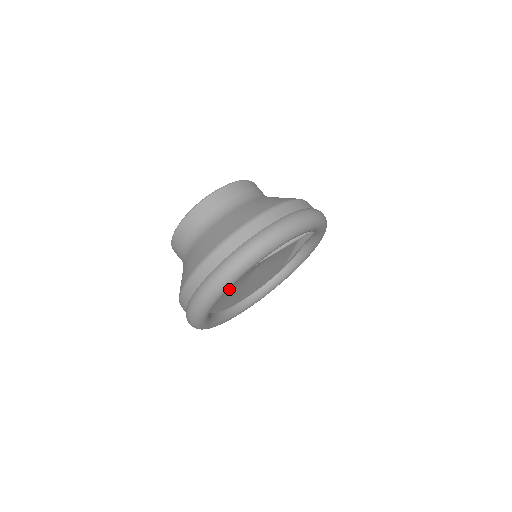
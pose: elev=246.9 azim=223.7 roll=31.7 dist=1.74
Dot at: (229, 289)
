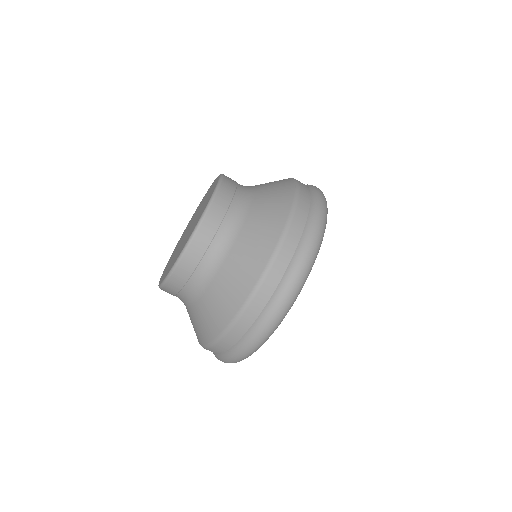
Dot at: occluded
